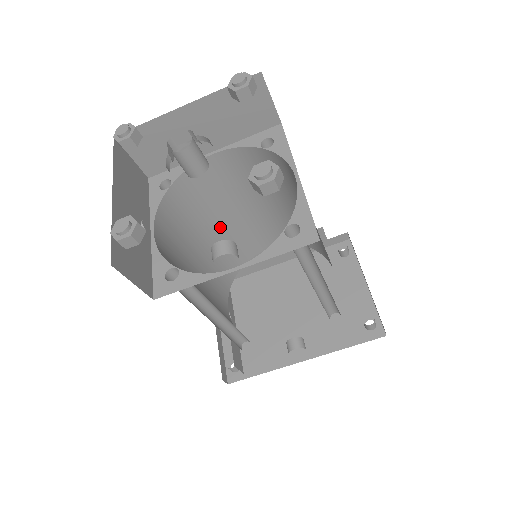
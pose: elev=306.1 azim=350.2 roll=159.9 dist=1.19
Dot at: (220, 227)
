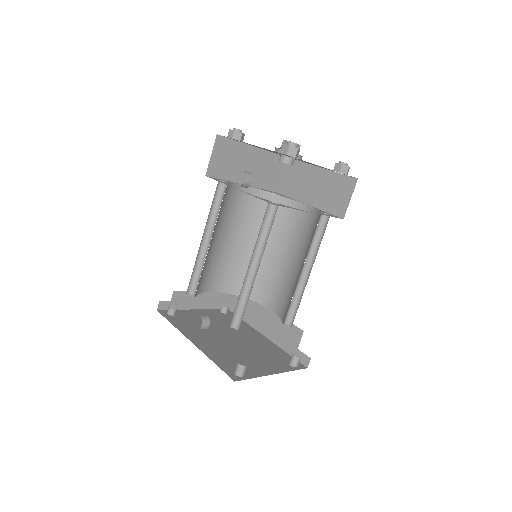
Dot at: (268, 253)
